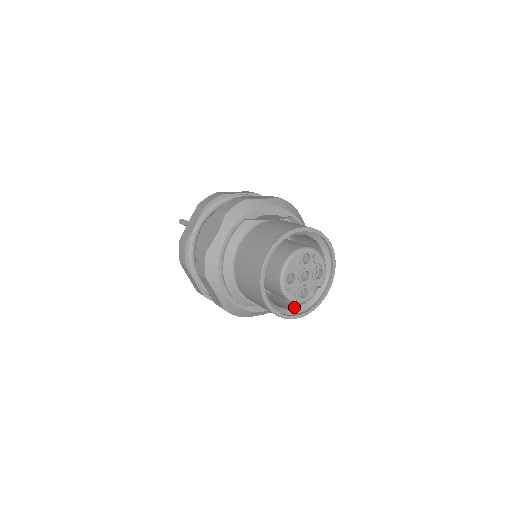
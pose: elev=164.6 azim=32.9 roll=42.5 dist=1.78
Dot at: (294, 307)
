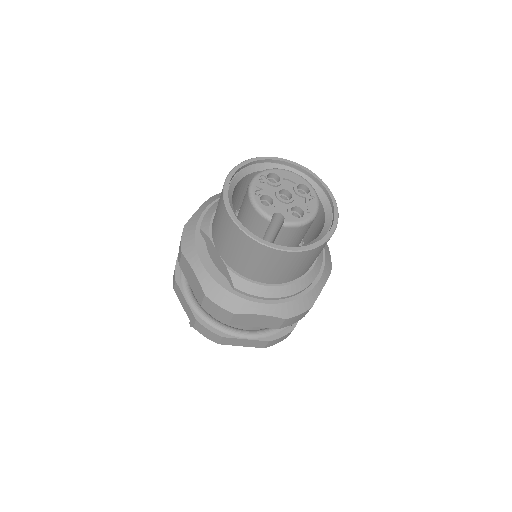
Dot at: occluded
